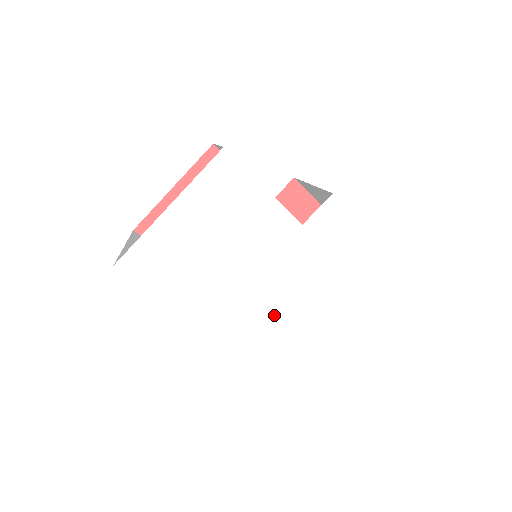
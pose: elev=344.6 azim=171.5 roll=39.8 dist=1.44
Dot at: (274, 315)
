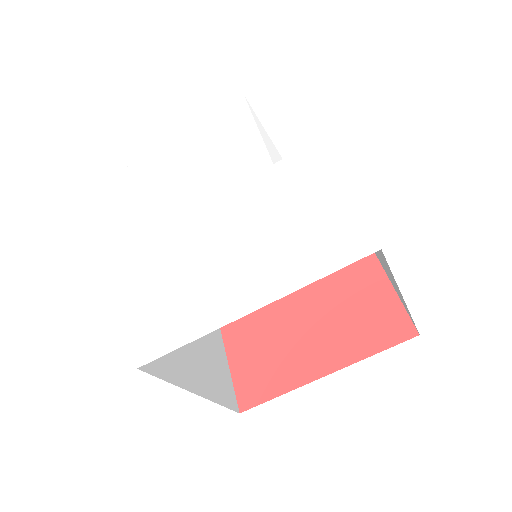
Dot at: (196, 253)
